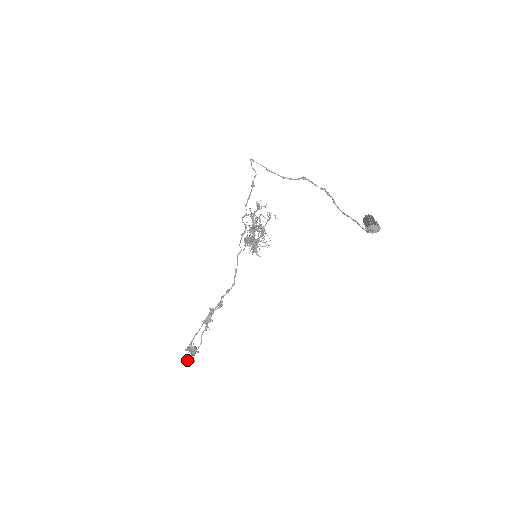
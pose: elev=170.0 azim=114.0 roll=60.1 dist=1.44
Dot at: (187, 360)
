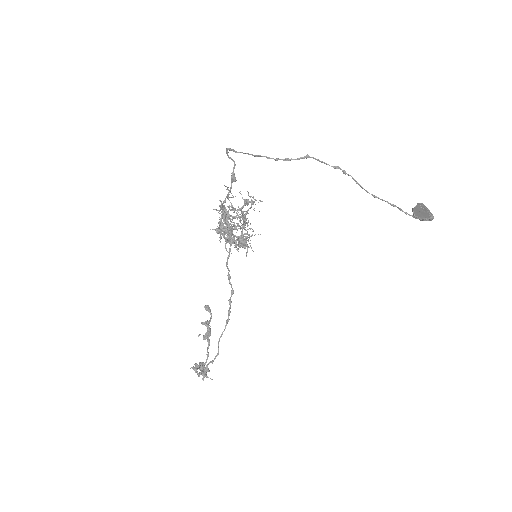
Dot at: occluded
